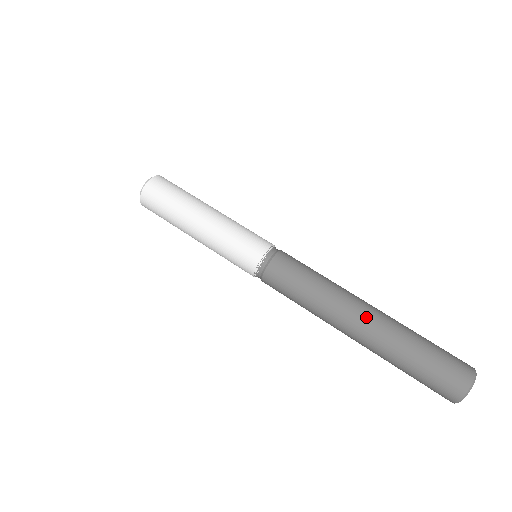
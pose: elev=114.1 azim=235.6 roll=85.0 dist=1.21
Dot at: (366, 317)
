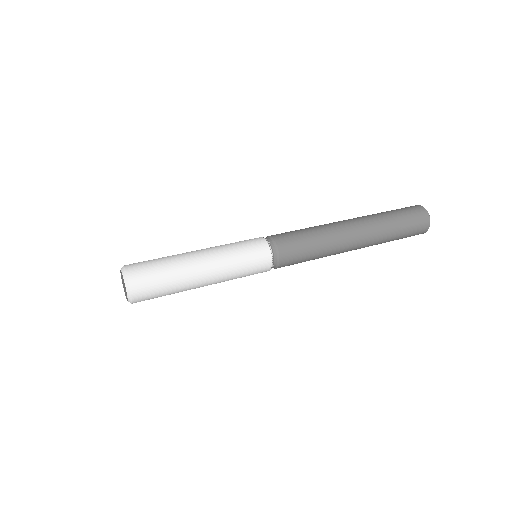
Dot at: (354, 222)
